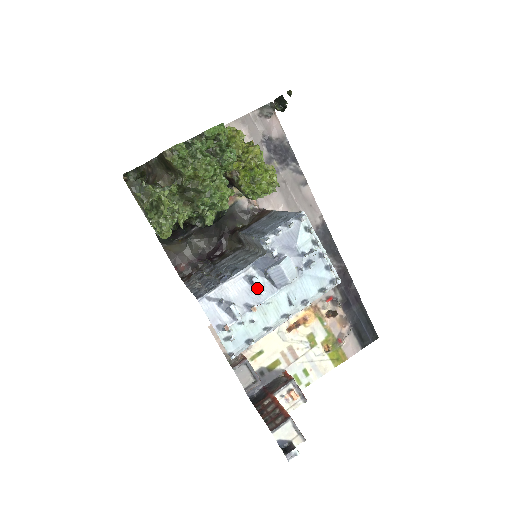
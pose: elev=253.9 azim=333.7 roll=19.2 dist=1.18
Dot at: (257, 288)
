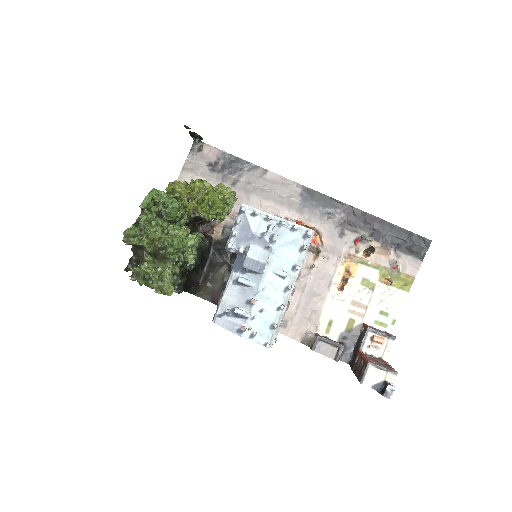
Dot at: (246, 284)
